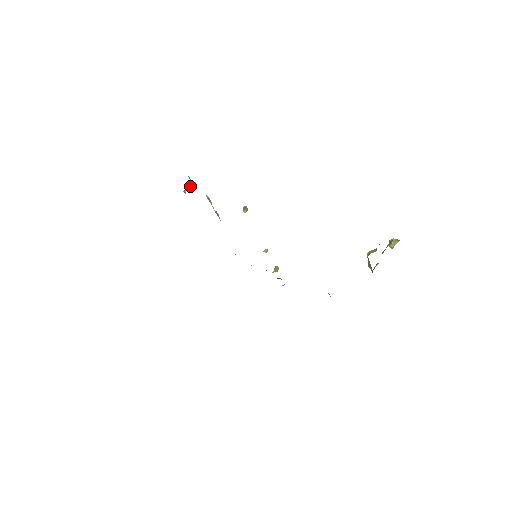
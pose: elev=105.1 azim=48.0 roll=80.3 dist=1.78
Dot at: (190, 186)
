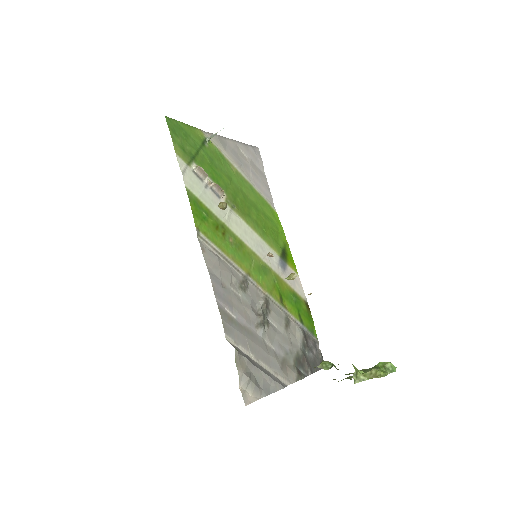
Dot at: (217, 132)
